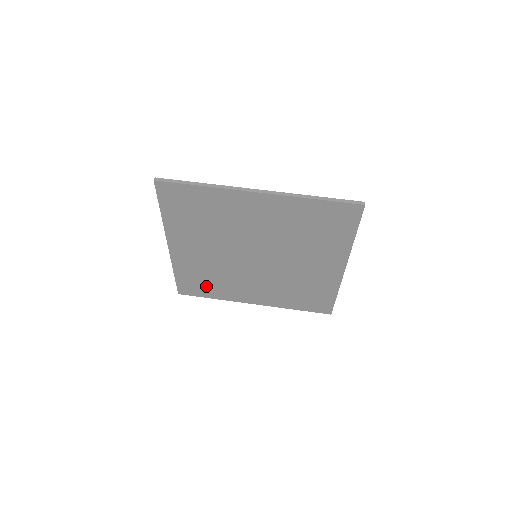
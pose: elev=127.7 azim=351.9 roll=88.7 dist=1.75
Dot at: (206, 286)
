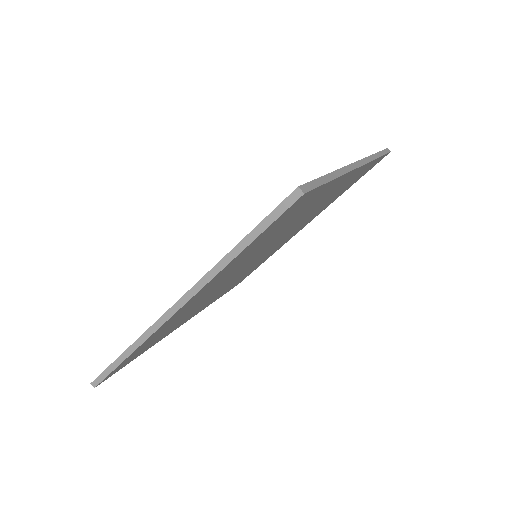
Dot at: (153, 342)
